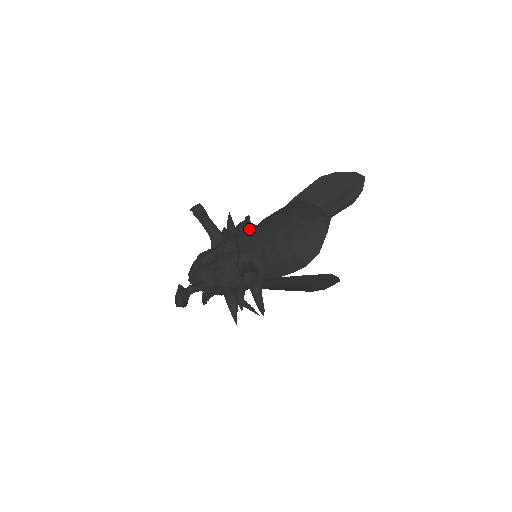
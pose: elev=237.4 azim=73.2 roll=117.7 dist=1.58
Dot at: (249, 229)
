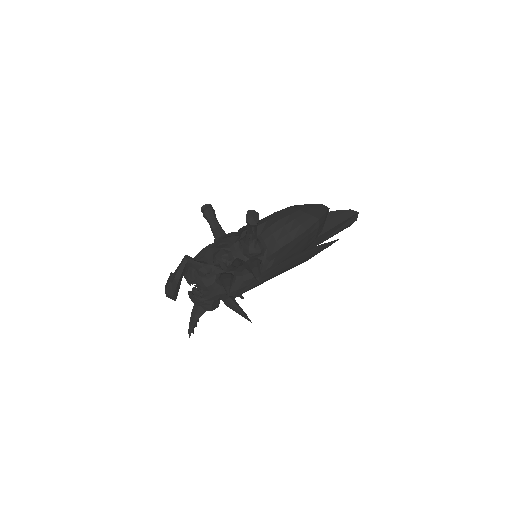
Dot at: occluded
